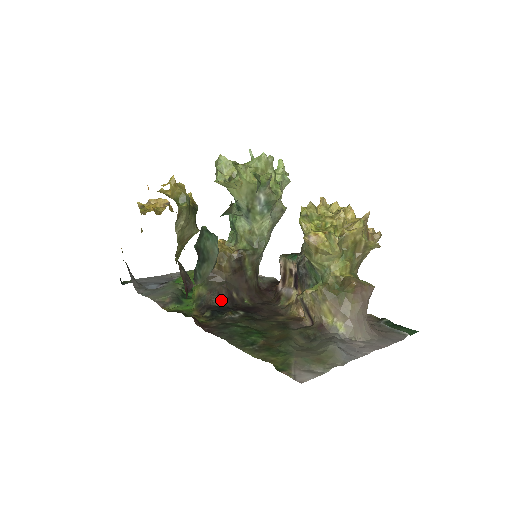
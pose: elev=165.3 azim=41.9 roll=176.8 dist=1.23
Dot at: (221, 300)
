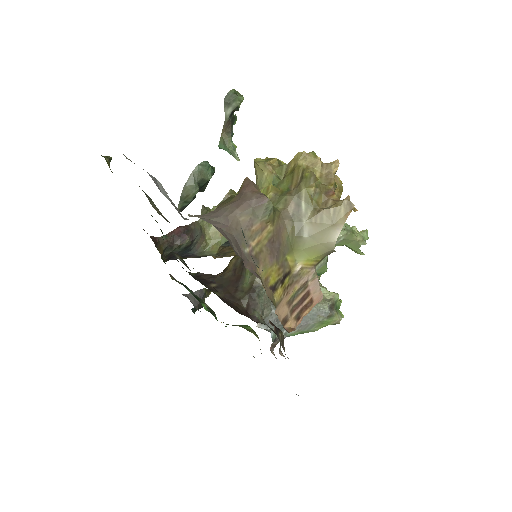
Dot at: (198, 276)
